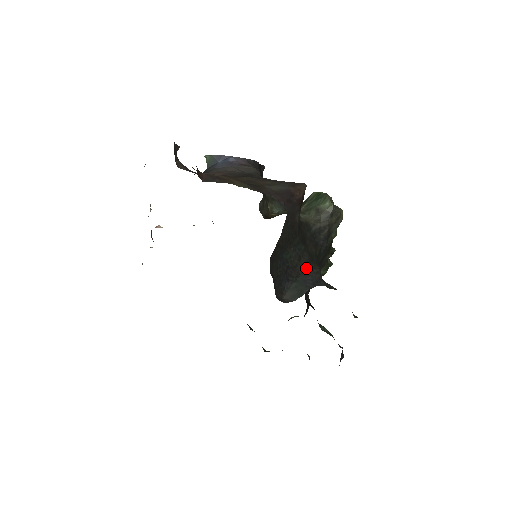
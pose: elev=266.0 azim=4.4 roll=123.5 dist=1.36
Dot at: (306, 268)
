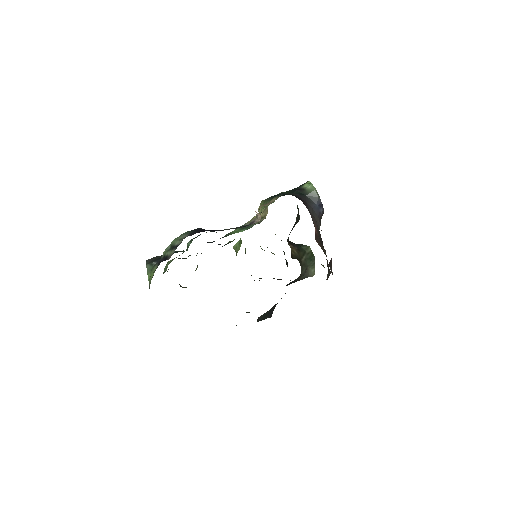
Dot at: occluded
